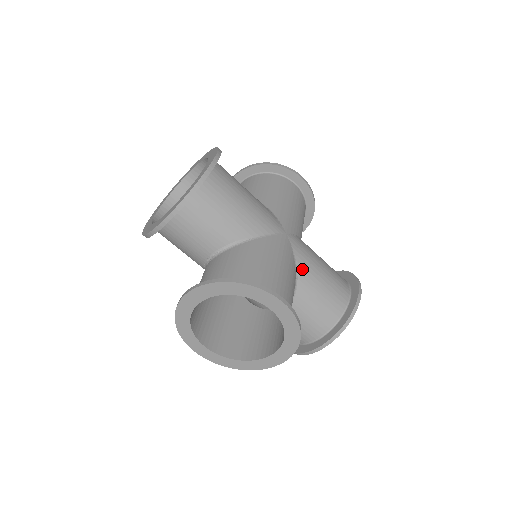
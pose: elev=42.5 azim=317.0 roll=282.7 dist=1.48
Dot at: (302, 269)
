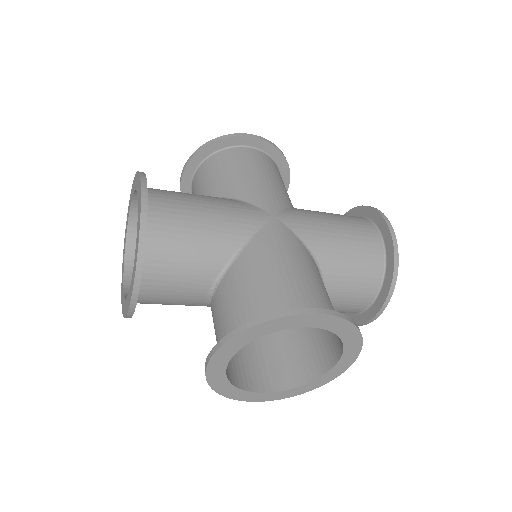
Dot at: (314, 244)
